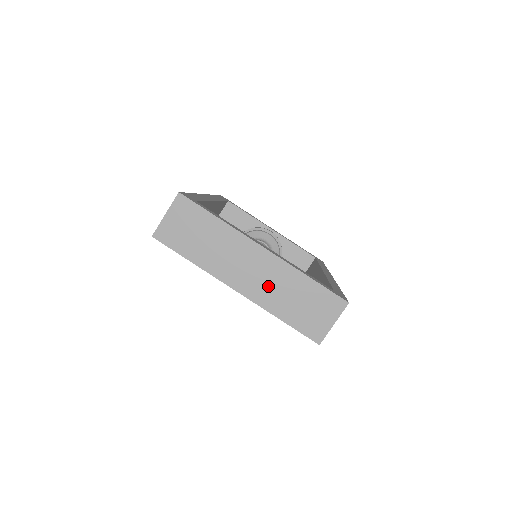
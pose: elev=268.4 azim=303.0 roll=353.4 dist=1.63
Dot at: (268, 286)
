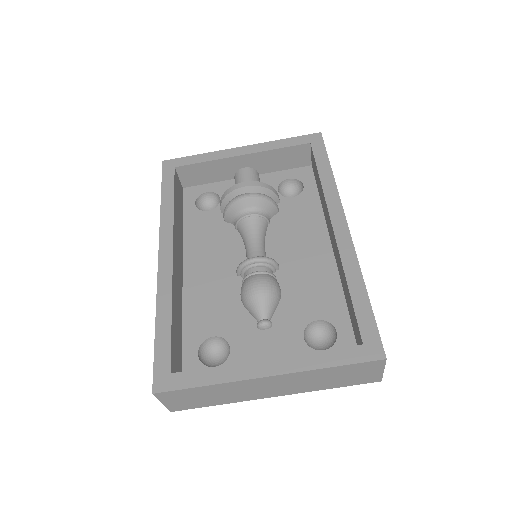
Dot at: (298, 385)
